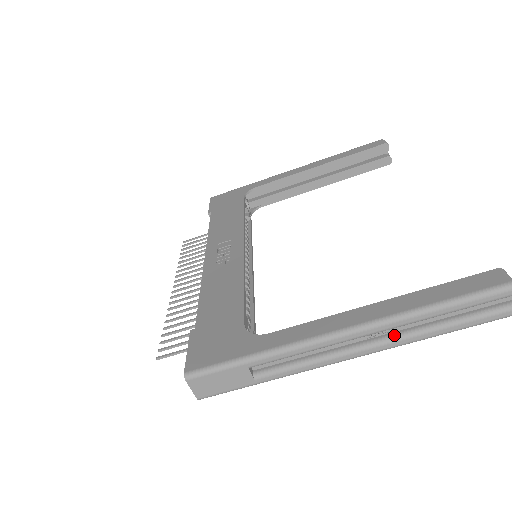
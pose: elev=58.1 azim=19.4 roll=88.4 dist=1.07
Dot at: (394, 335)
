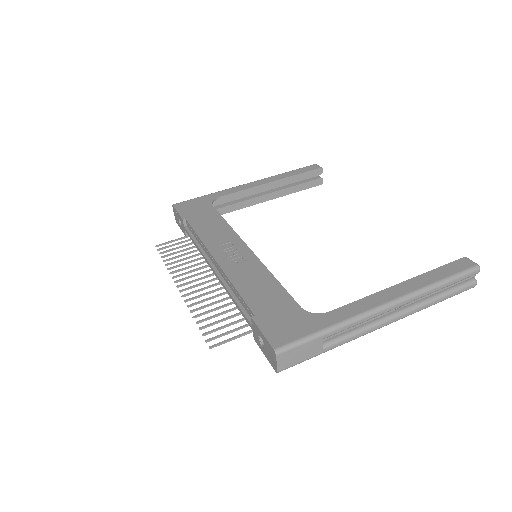
Dot at: (413, 305)
